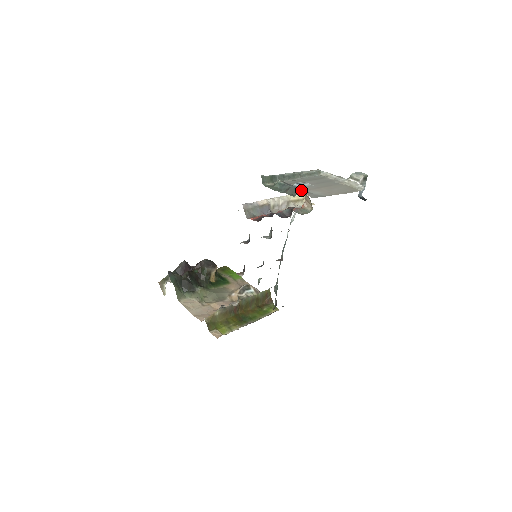
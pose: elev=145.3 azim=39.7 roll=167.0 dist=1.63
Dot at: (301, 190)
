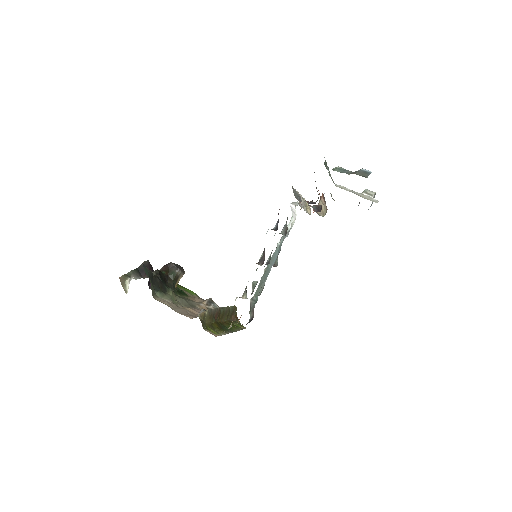
Dot at: occluded
